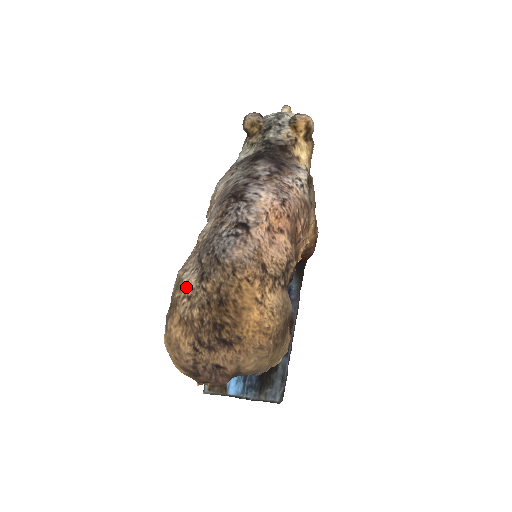
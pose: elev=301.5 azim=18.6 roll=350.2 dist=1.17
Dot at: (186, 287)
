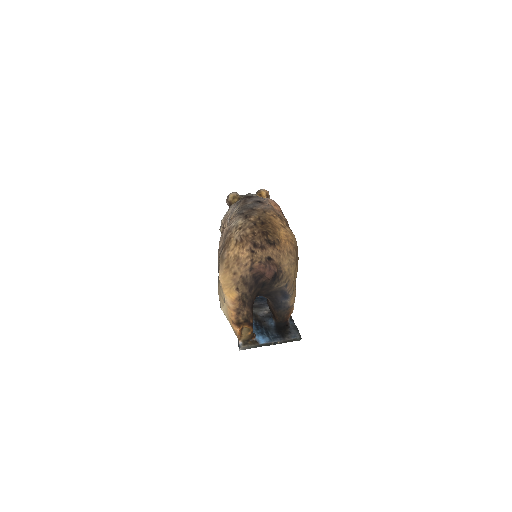
Dot at: (236, 226)
